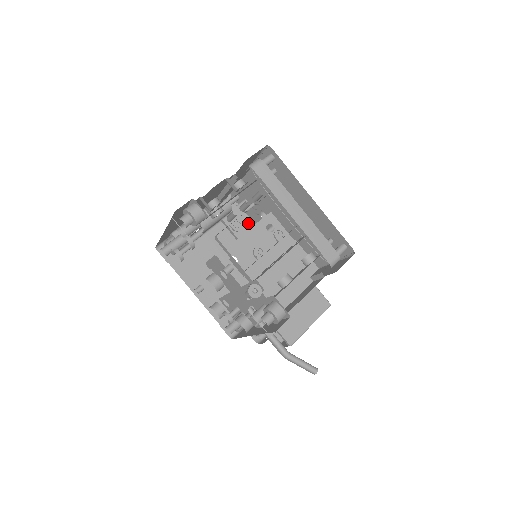
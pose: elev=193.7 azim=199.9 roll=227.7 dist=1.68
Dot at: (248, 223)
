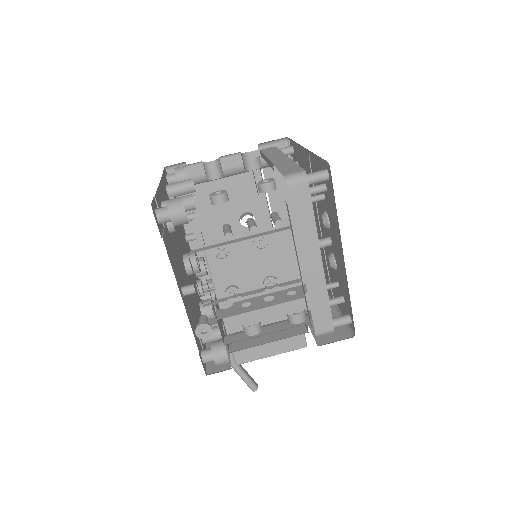
Dot at: occluded
